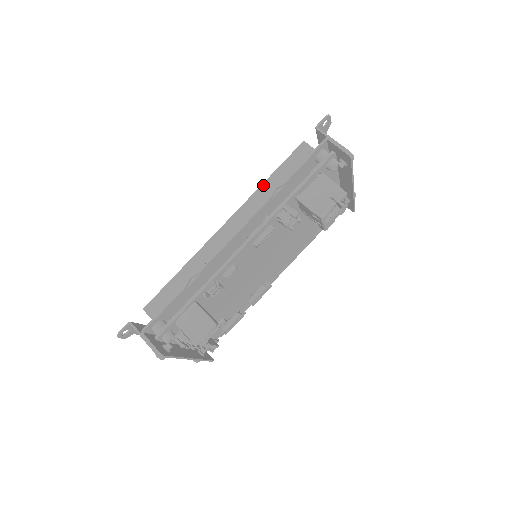
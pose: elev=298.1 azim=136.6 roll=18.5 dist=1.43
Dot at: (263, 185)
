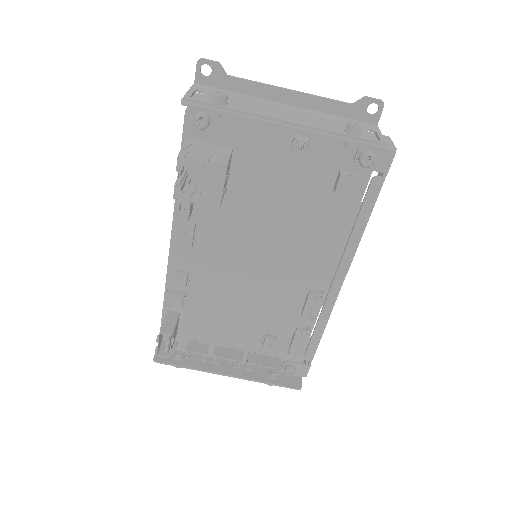
Dot at: occluded
